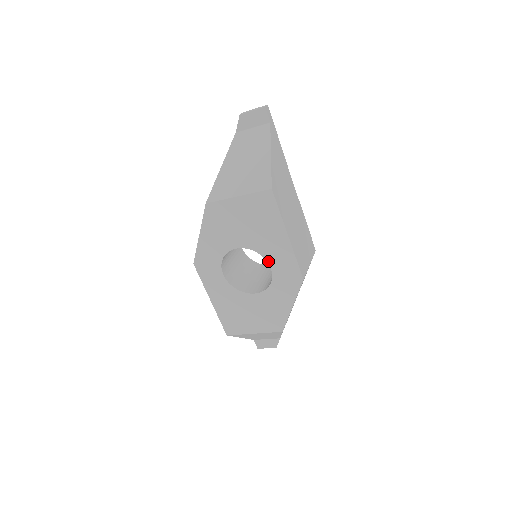
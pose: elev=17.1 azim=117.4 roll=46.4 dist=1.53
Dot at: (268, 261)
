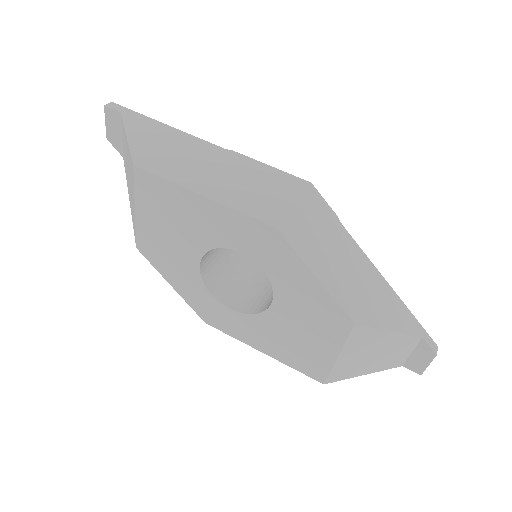
Dot at: (229, 247)
